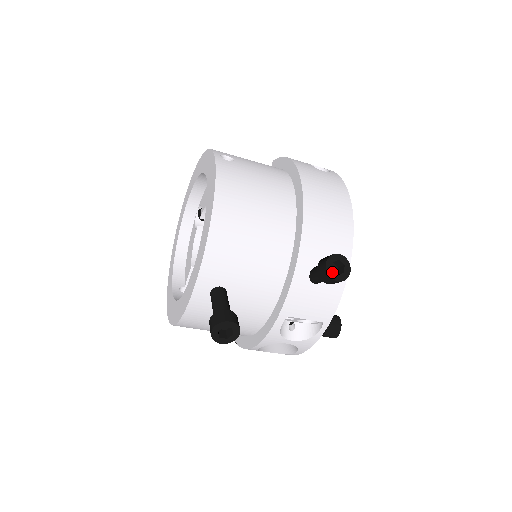
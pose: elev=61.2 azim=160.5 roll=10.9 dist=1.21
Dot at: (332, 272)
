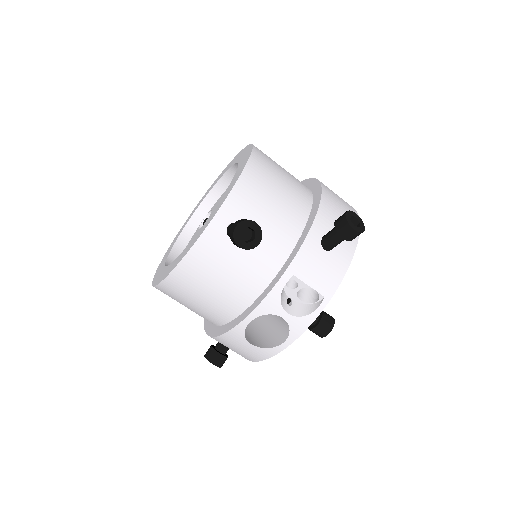
Dot at: (350, 221)
